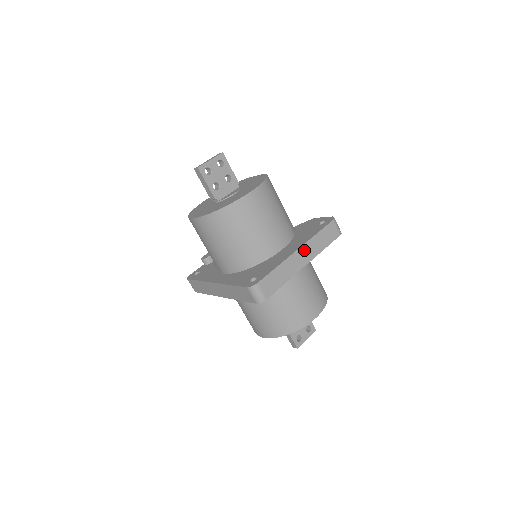
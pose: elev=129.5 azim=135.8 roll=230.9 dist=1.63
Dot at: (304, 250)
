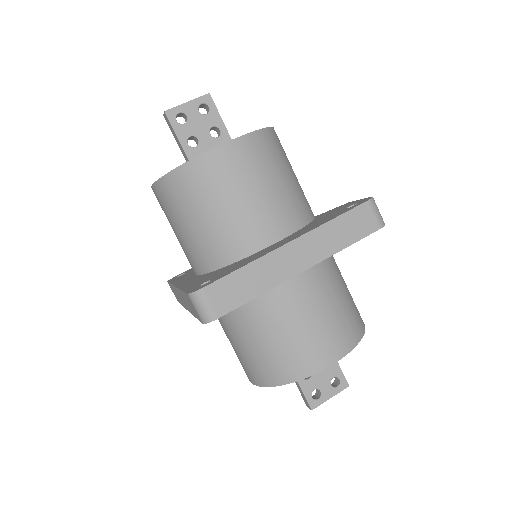
Dot at: (303, 244)
